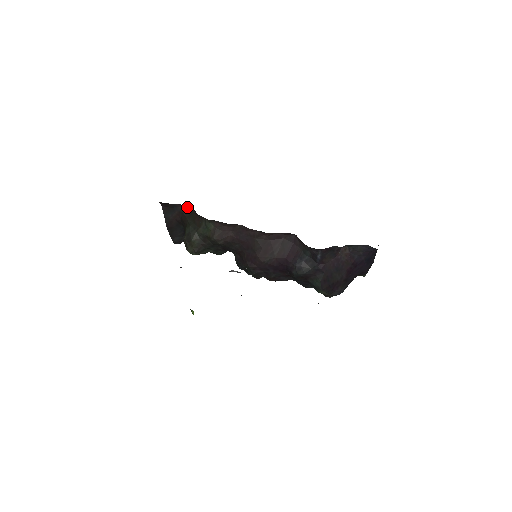
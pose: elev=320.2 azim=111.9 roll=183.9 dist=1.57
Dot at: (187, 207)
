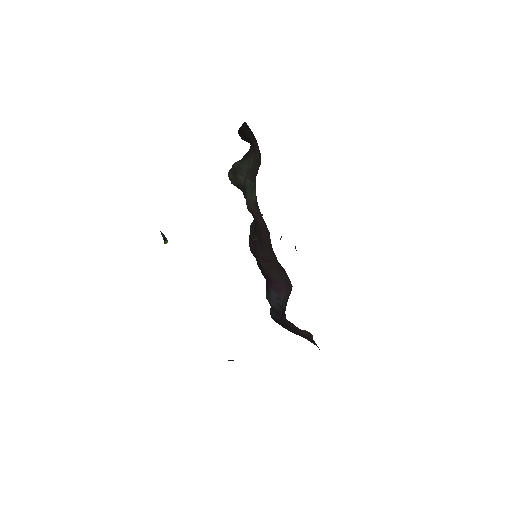
Dot at: occluded
